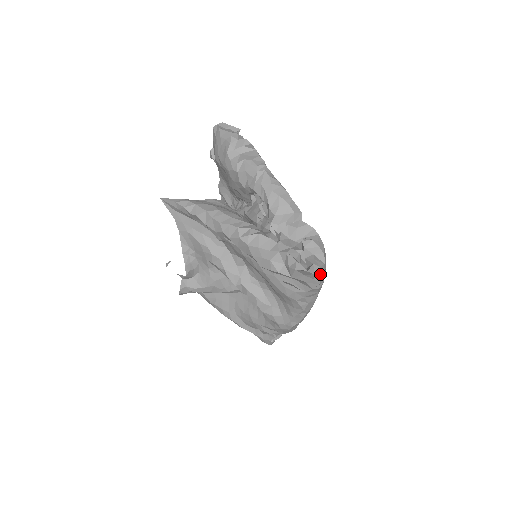
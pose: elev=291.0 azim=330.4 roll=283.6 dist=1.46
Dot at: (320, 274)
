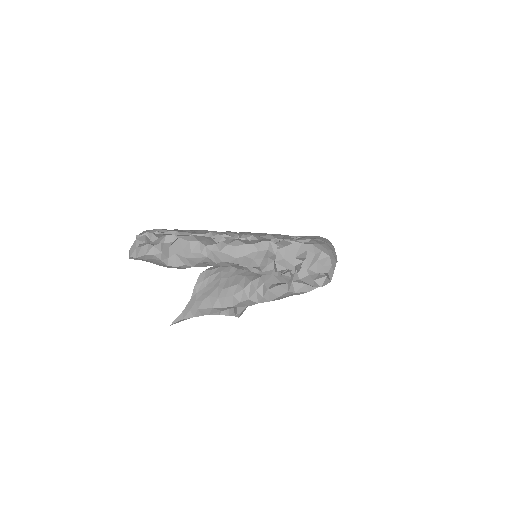
Dot at: (335, 264)
